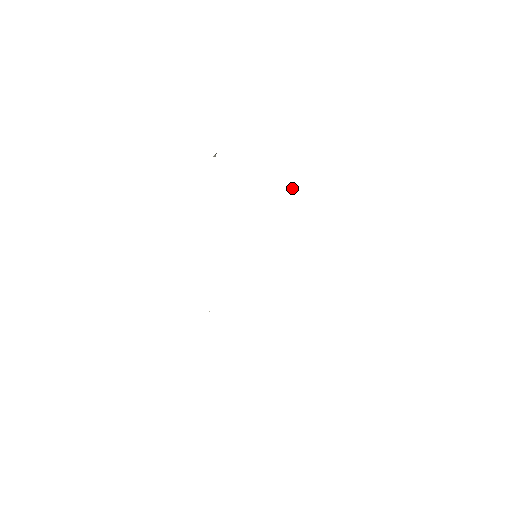
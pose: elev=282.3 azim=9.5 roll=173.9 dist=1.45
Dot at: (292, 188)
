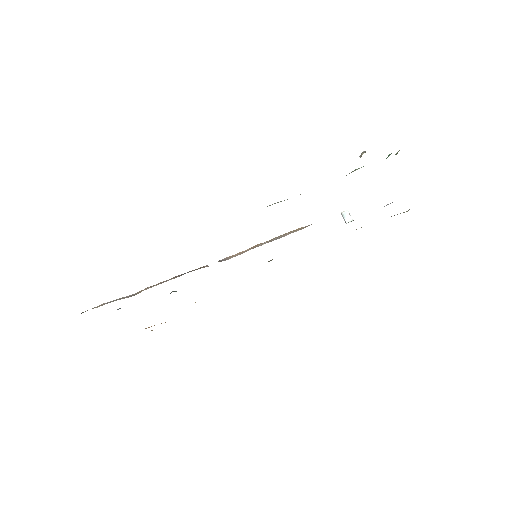
Dot at: (345, 220)
